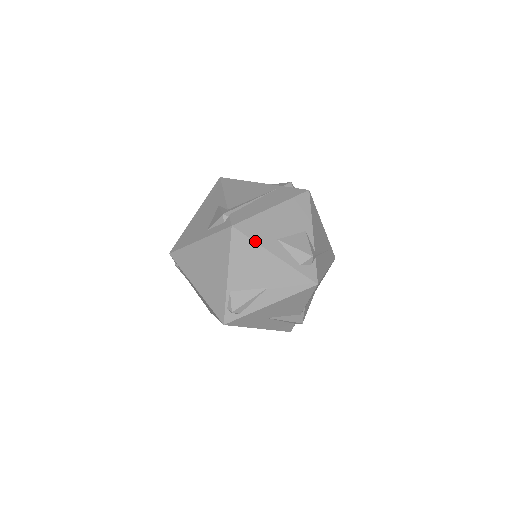
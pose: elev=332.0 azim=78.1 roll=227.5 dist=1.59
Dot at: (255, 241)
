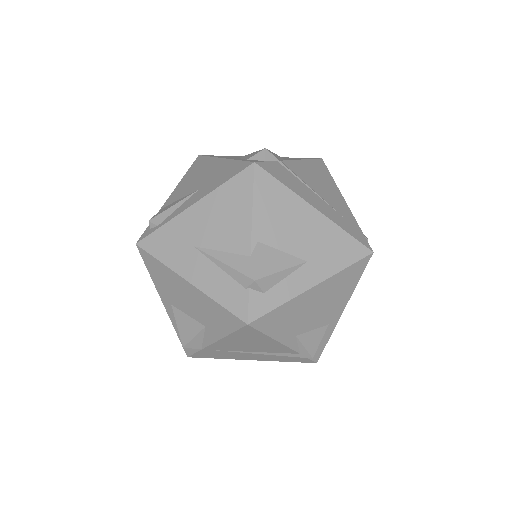
Dot at: (211, 157)
